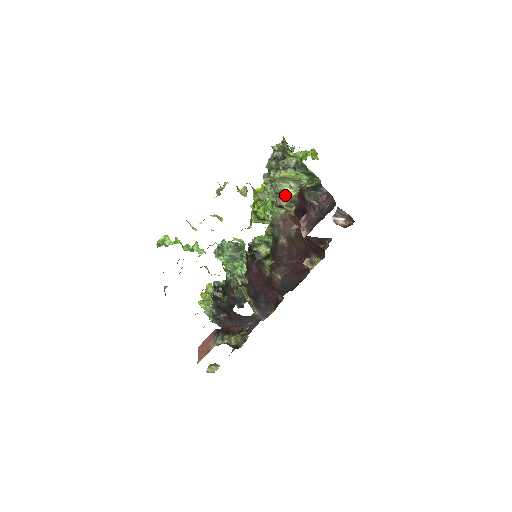
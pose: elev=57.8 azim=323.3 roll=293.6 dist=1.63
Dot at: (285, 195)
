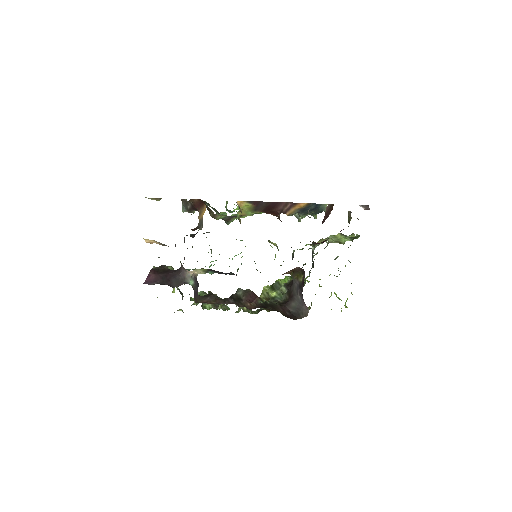
Dot at: occluded
